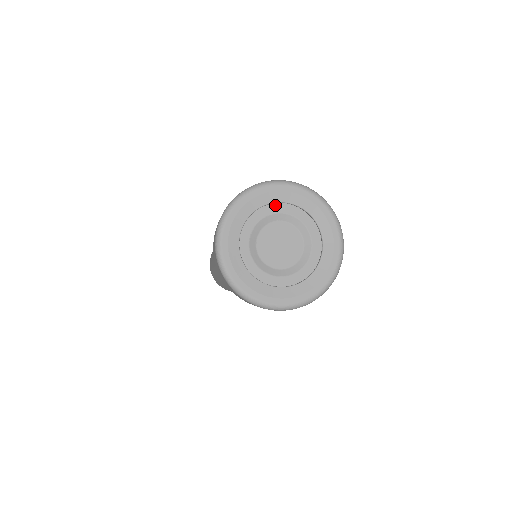
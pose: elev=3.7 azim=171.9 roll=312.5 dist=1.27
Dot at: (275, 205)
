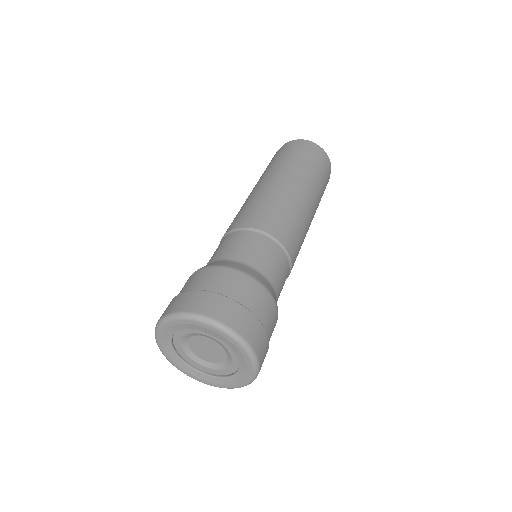
Dot at: (221, 338)
